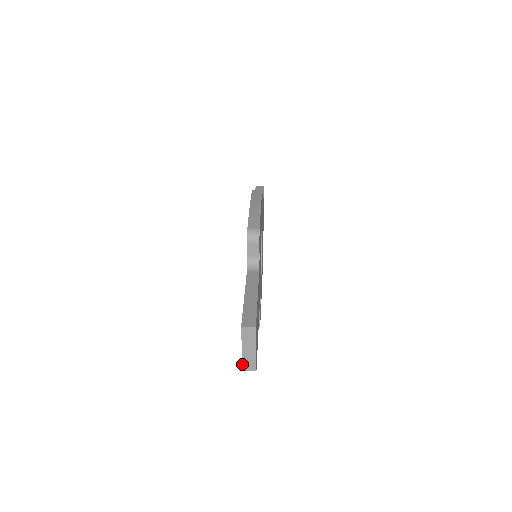
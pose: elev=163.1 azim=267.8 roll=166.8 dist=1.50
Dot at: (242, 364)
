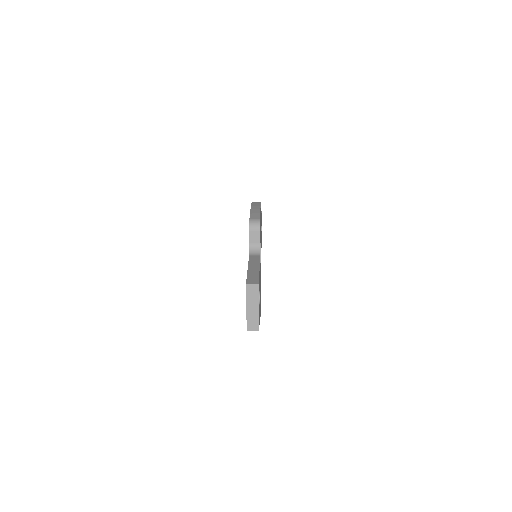
Dot at: occluded
